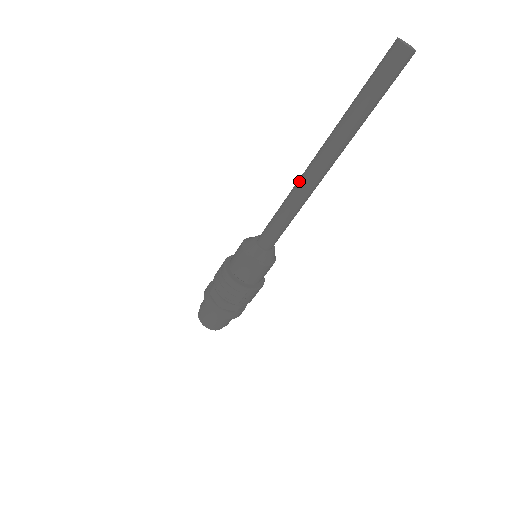
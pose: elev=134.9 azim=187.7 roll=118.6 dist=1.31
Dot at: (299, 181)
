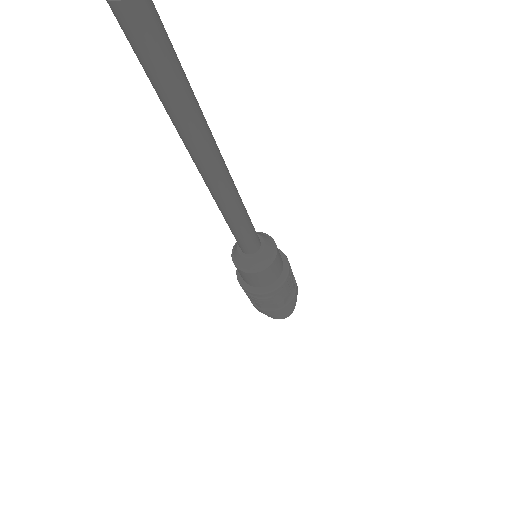
Dot at: (214, 198)
